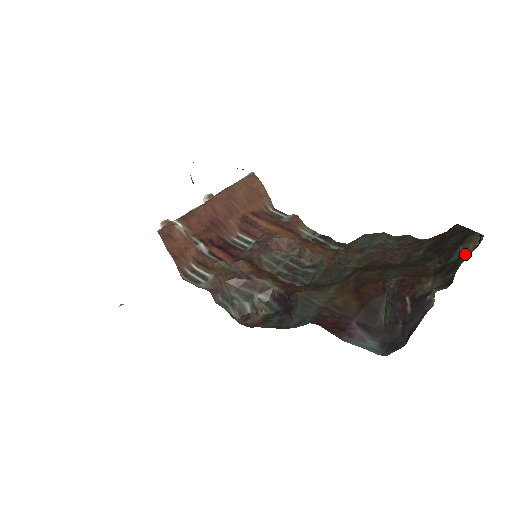
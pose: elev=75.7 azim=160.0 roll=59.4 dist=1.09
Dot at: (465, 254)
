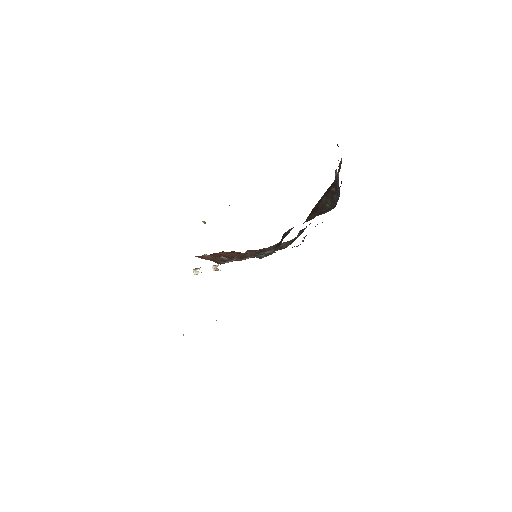
Dot at: (341, 163)
